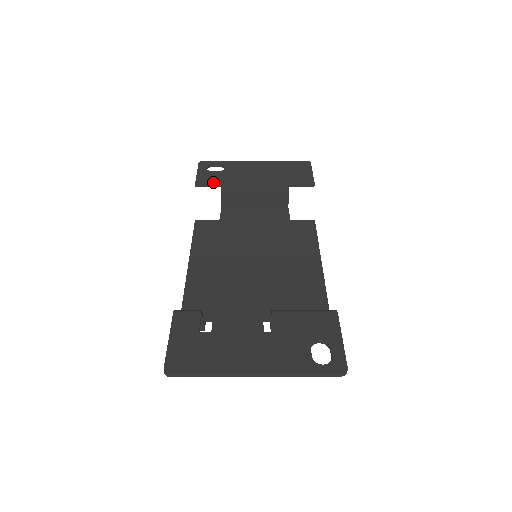
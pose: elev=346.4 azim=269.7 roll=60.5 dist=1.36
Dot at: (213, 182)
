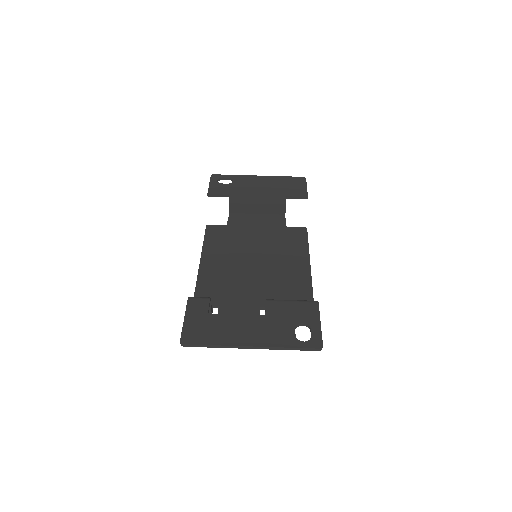
Dot at: (222, 193)
